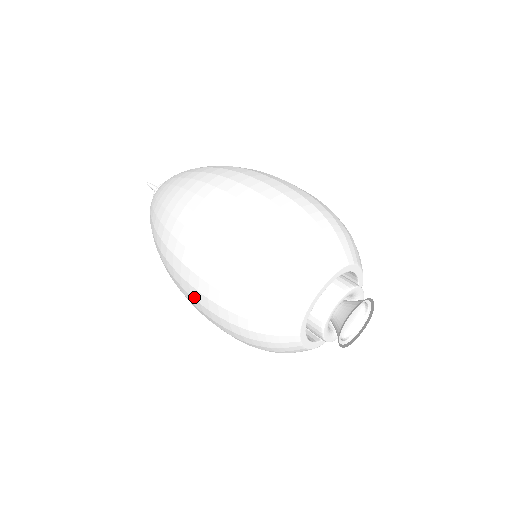
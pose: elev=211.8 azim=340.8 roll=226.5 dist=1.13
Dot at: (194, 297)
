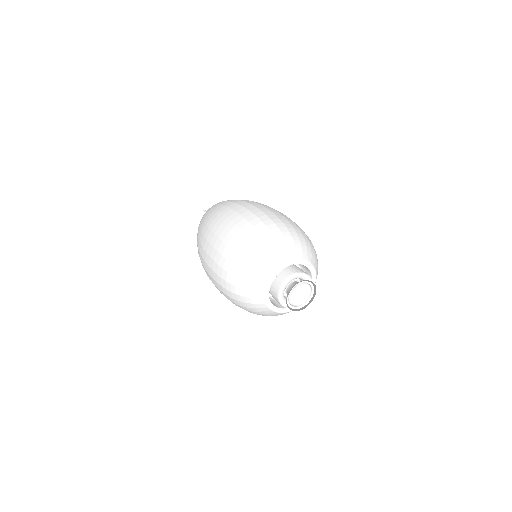
Dot at: occluded
